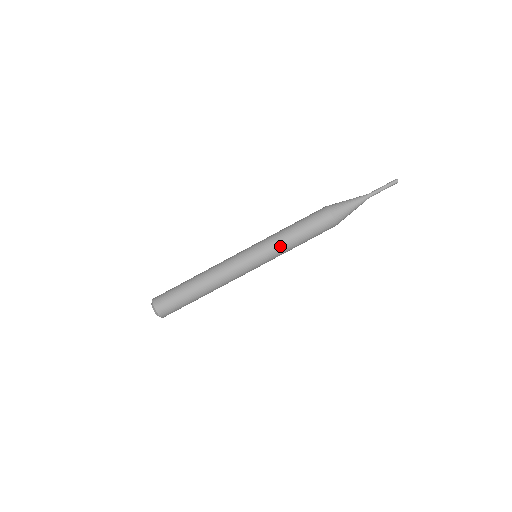
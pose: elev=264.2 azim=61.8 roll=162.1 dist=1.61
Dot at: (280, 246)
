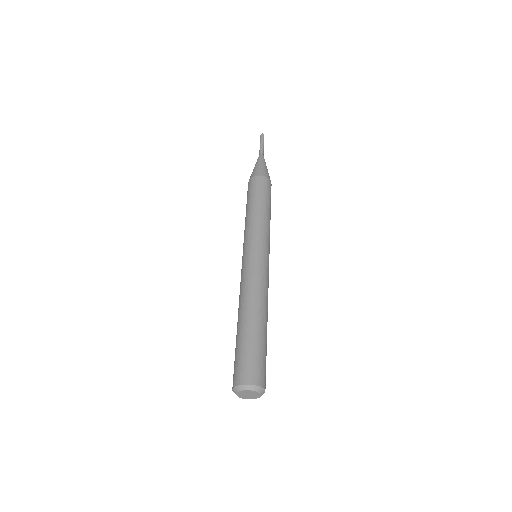
Dot at: (269, 229)
